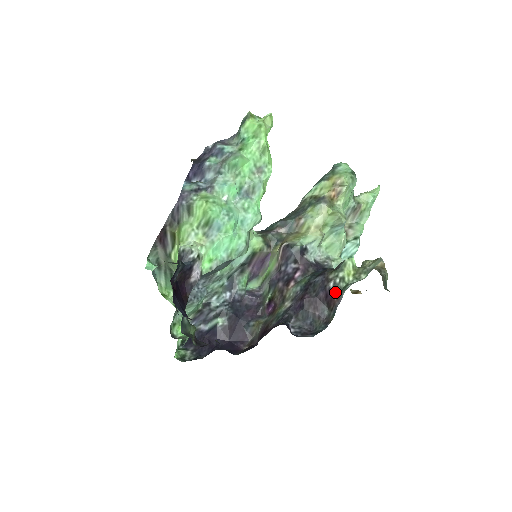
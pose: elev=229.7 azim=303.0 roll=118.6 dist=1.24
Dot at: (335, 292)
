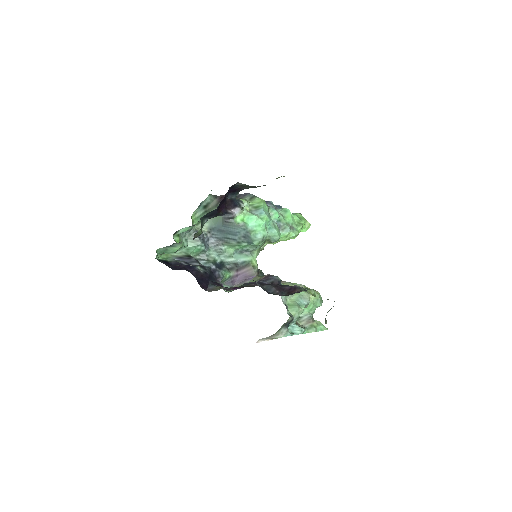
Dot at: (298, 289)
